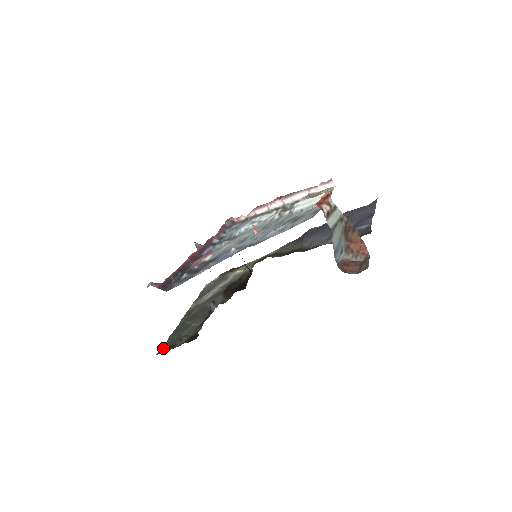
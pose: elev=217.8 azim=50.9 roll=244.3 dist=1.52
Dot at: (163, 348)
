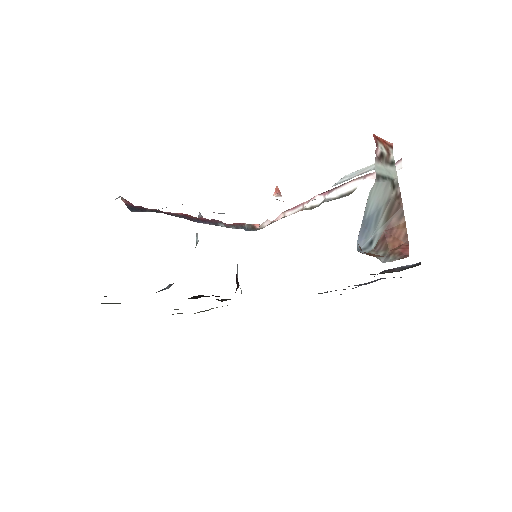
Dot at: occluded
